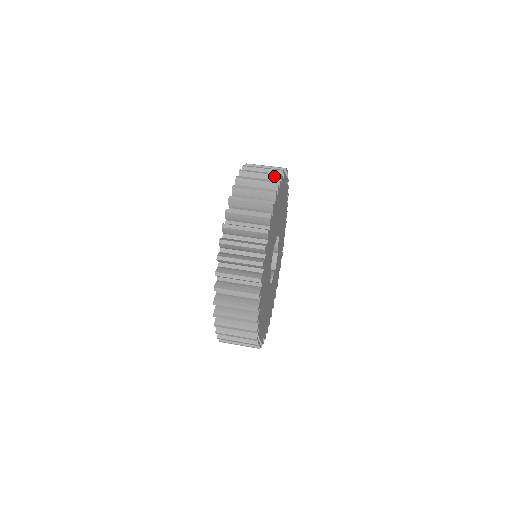
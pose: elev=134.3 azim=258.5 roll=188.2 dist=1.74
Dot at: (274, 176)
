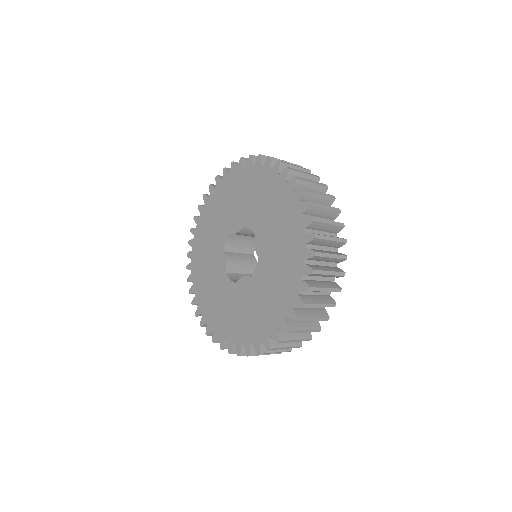
Dot at: occluded
